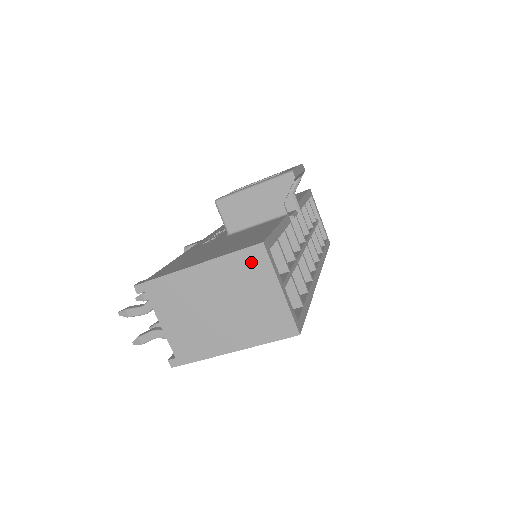
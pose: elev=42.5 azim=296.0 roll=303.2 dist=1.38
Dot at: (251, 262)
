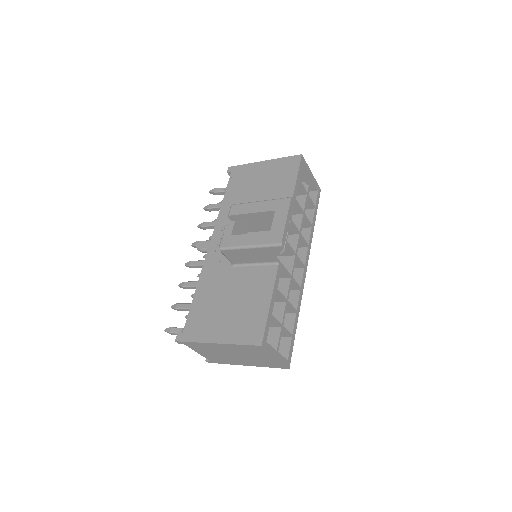
Dot at: (254, 349)
